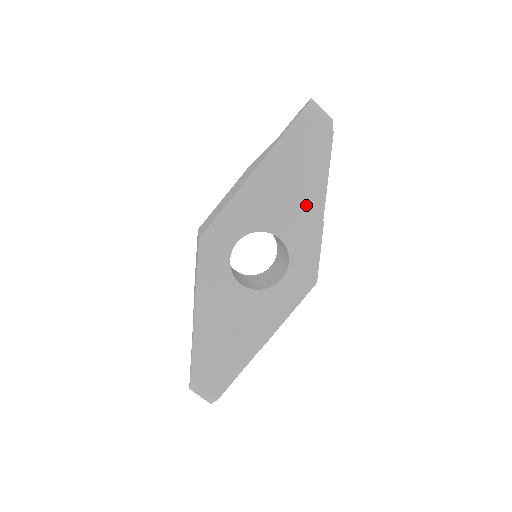
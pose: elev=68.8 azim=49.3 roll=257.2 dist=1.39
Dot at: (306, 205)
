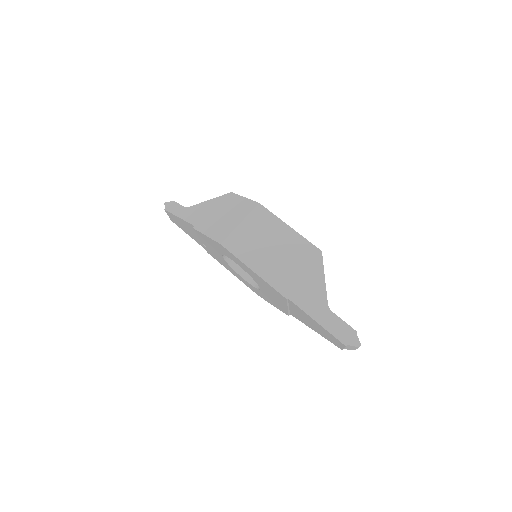
Dot at: (290, 310)
